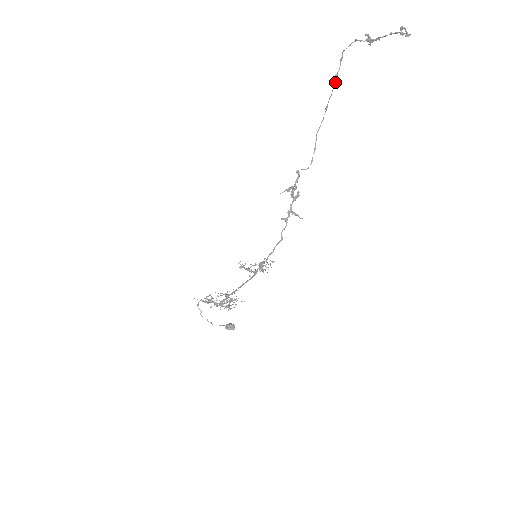
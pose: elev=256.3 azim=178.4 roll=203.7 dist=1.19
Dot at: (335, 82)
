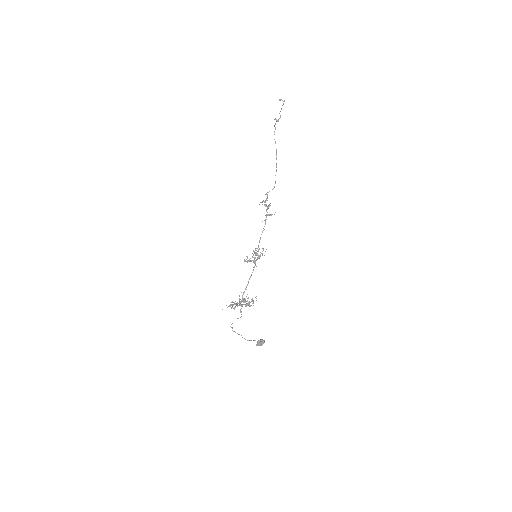
Dot at: (276, 153)
